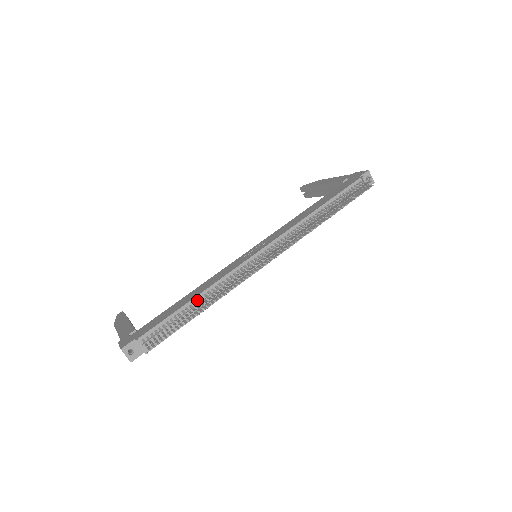
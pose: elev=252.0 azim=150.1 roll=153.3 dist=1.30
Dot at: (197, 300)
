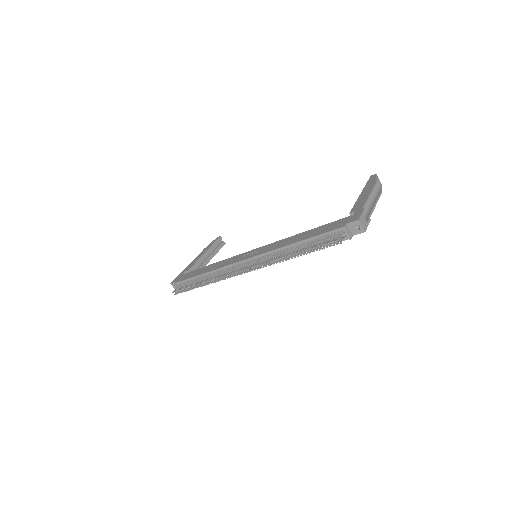
Dot at: (205, 275)
